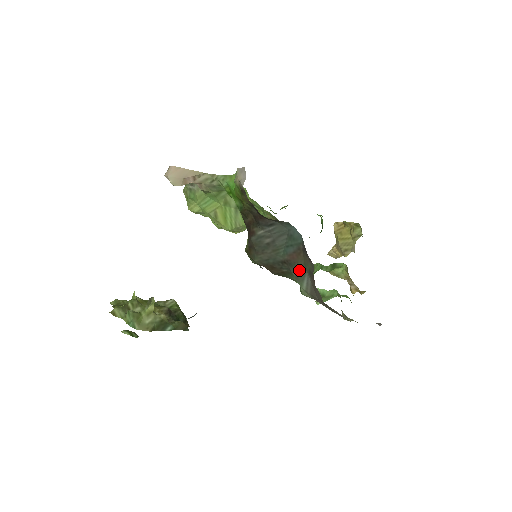
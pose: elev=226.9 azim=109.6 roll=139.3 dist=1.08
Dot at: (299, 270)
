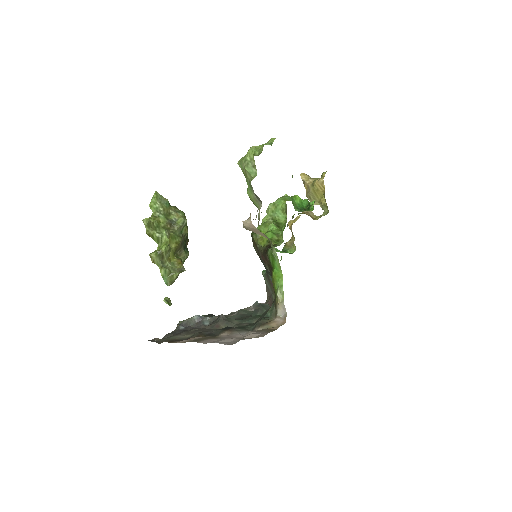
Dot at: (270, 285)
